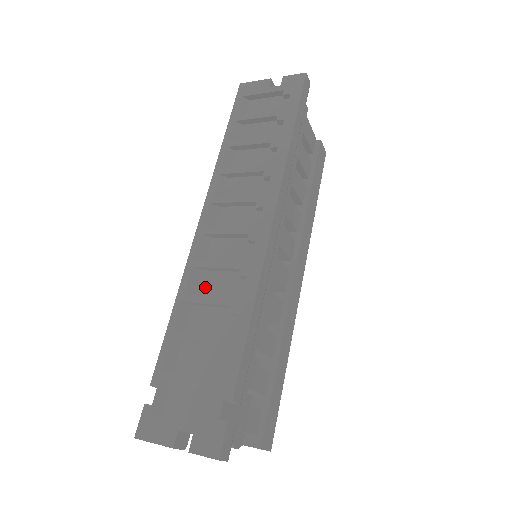
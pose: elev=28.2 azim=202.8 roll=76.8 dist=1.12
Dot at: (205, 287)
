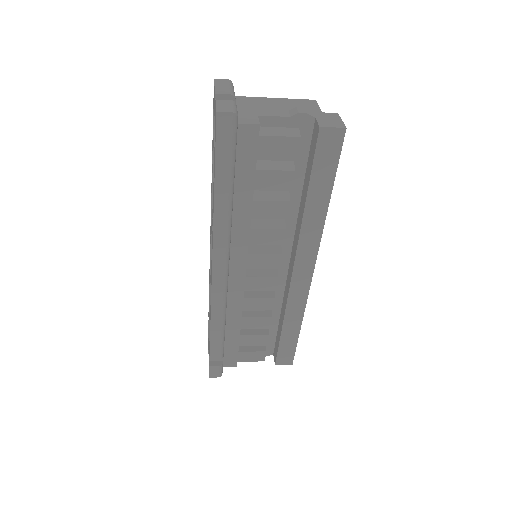
Dot at: occluded
